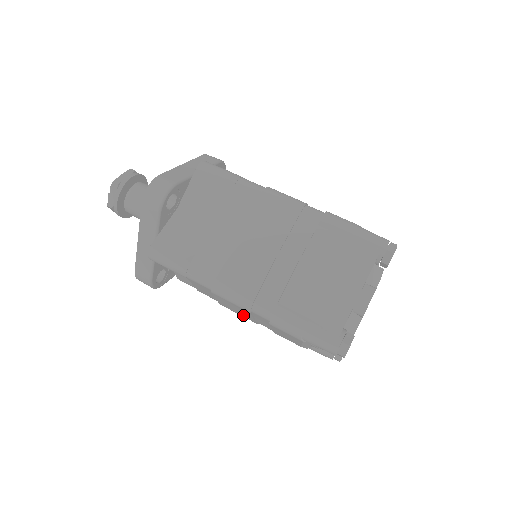
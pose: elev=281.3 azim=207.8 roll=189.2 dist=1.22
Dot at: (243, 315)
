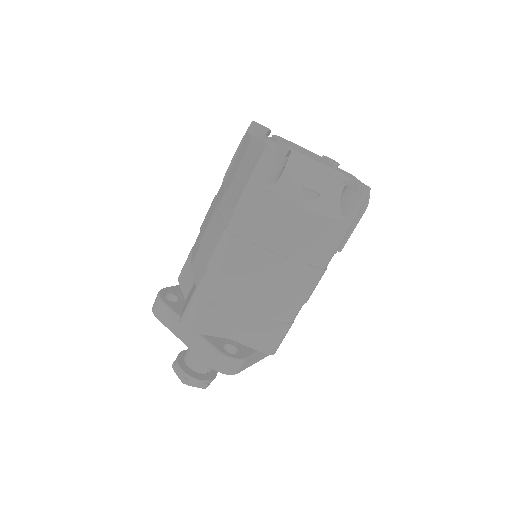
Dot at: (265, 263)
